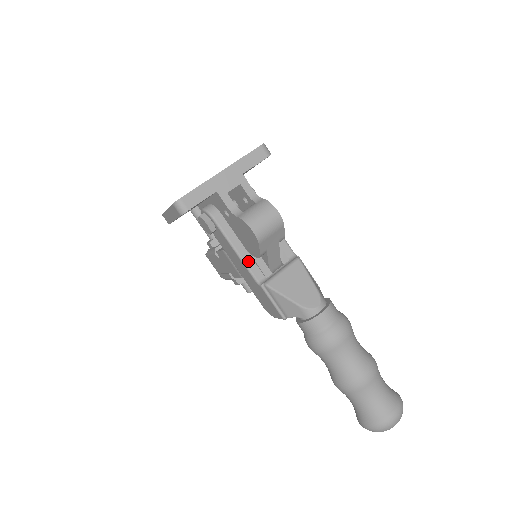
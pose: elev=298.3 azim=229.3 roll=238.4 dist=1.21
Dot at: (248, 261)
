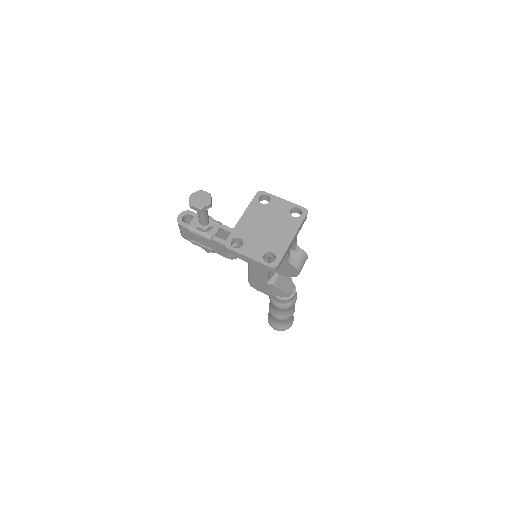
Dot at: (269, 273)
